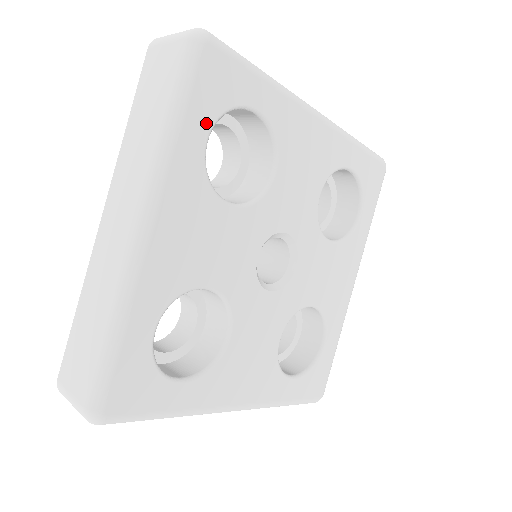
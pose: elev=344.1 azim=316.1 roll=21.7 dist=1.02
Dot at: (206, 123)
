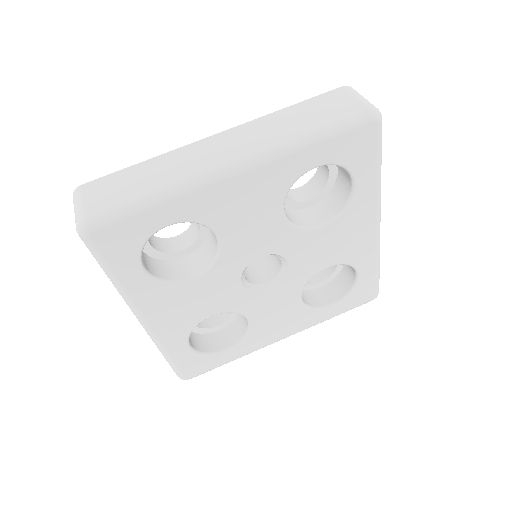
Dot at: (326, 158)
